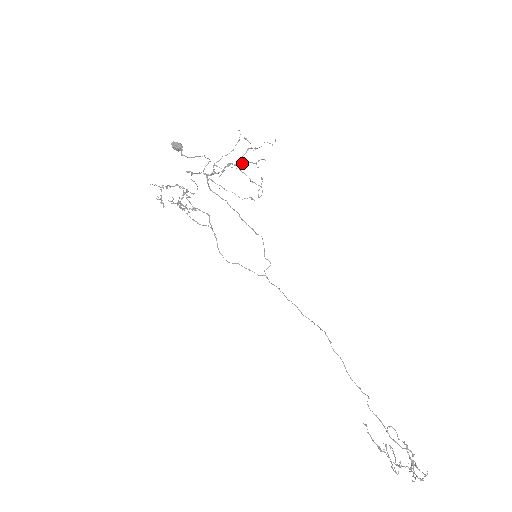
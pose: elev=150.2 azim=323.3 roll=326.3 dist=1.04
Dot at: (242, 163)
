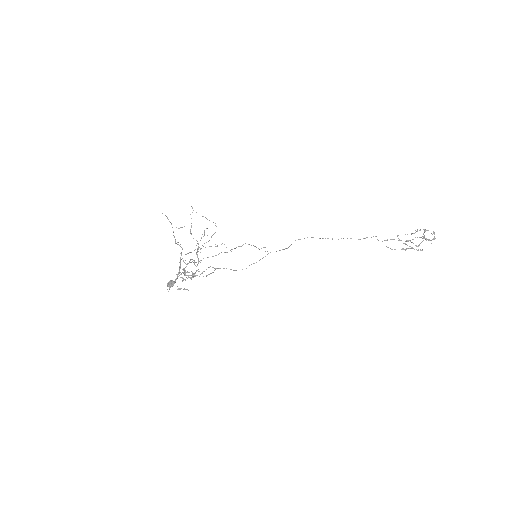
Dot at: occluded
